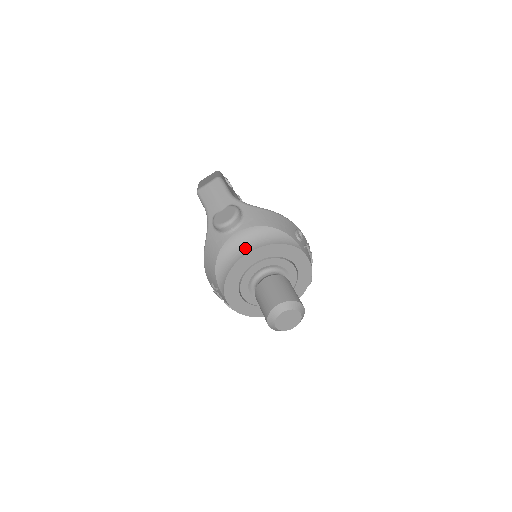
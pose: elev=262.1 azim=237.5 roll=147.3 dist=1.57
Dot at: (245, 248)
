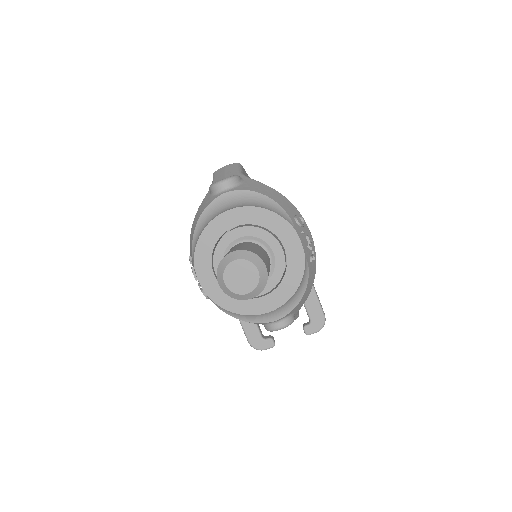
Dot at: (229, 207)
